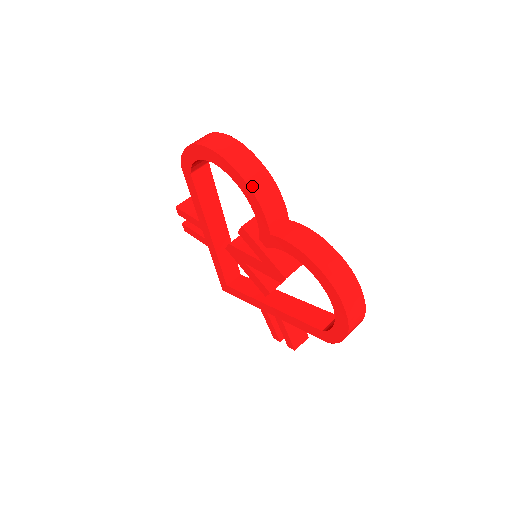
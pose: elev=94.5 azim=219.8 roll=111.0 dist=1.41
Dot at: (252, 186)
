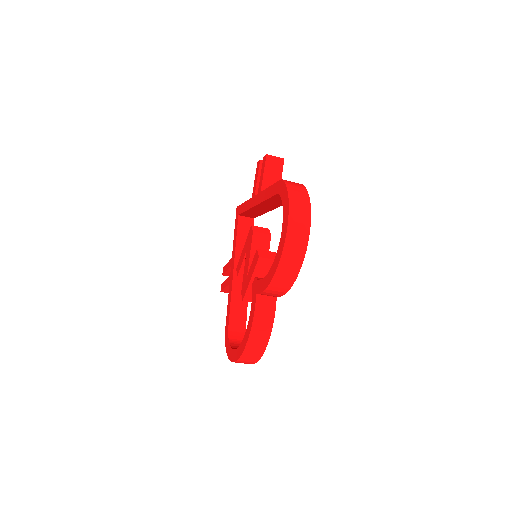
Dot at: (274, 280)
